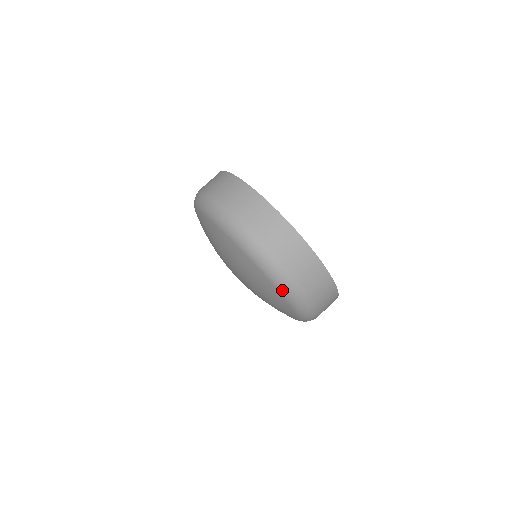
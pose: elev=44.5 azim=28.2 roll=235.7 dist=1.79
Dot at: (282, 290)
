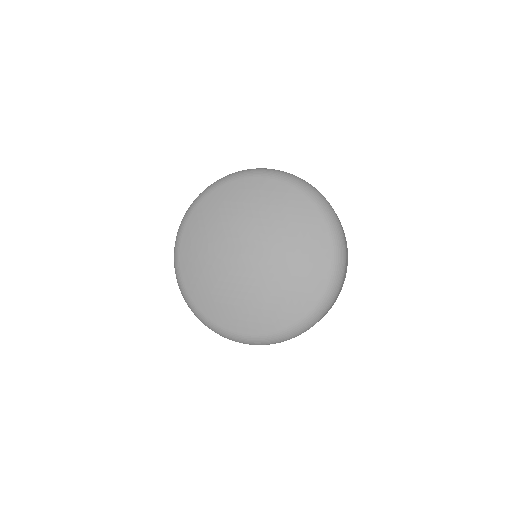
Dot at: (337, 248)
